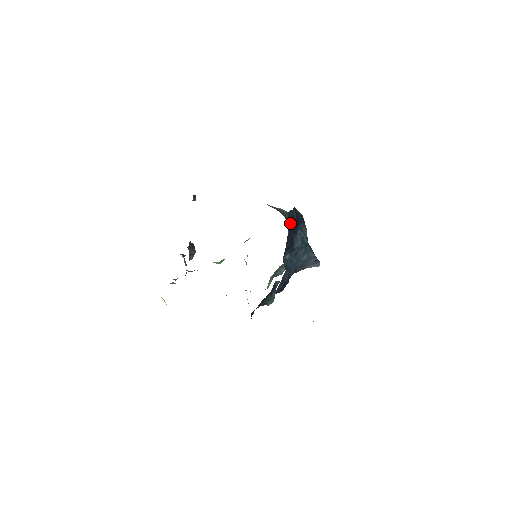
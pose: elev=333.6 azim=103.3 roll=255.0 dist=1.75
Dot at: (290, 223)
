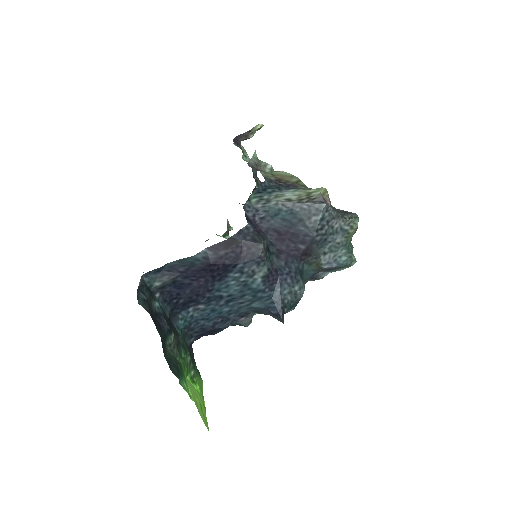
Dot at: (172, 279)
